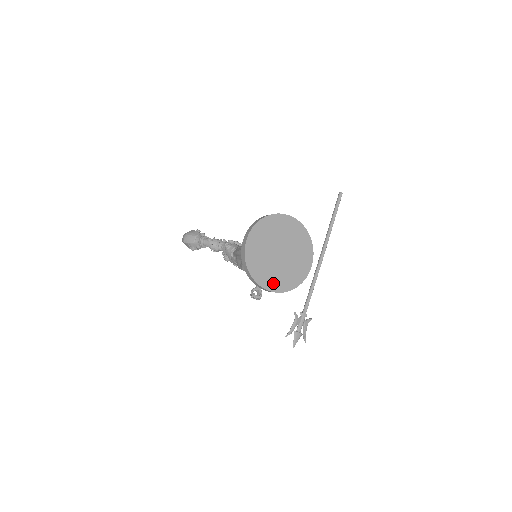
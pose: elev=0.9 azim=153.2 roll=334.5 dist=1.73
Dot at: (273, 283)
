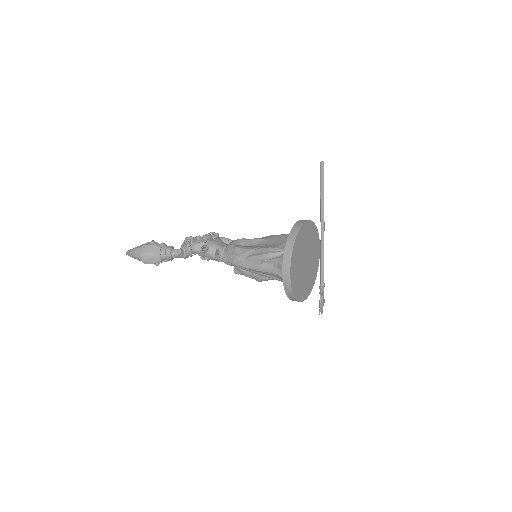
Dot at: (308, 289)
